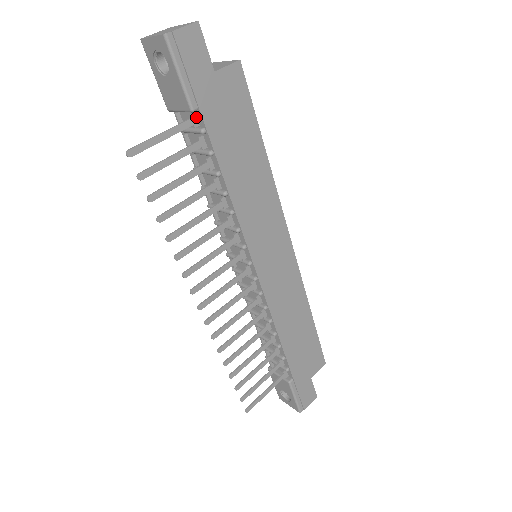
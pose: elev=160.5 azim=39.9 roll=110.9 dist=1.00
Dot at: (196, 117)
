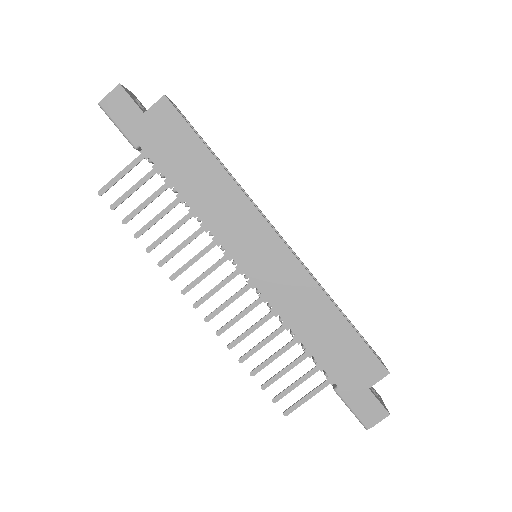
Dot at: (145, 152)
